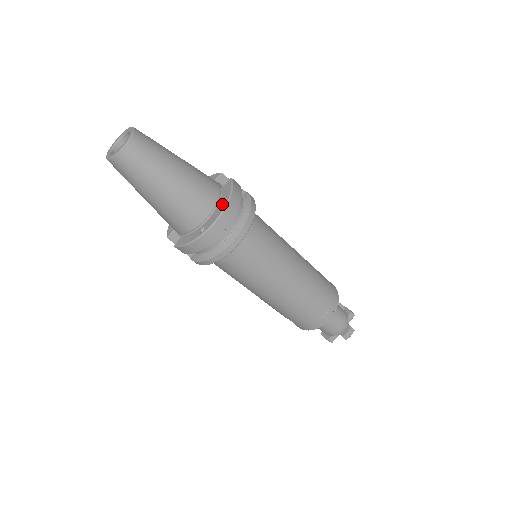
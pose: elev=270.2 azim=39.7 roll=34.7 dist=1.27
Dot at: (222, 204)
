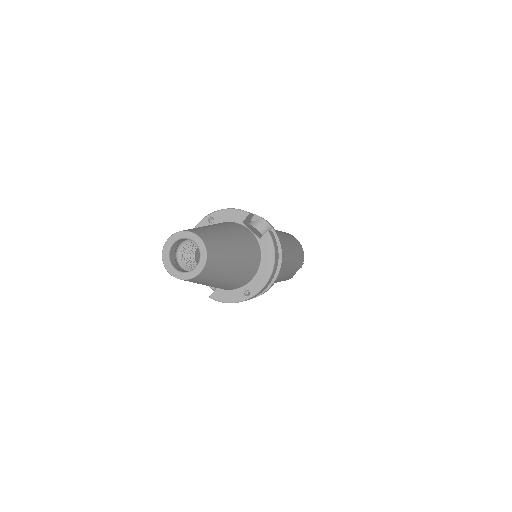
Dot at: (267, 268)
